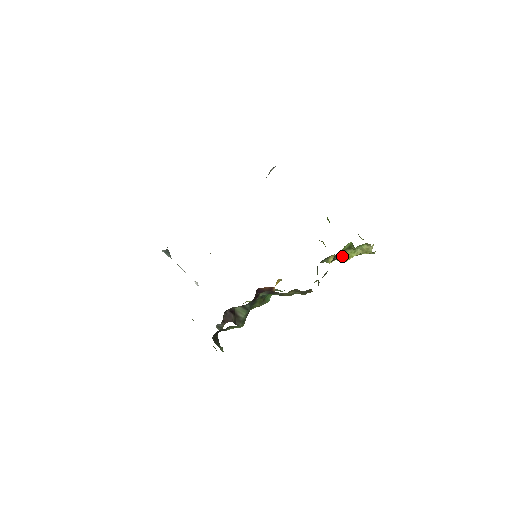
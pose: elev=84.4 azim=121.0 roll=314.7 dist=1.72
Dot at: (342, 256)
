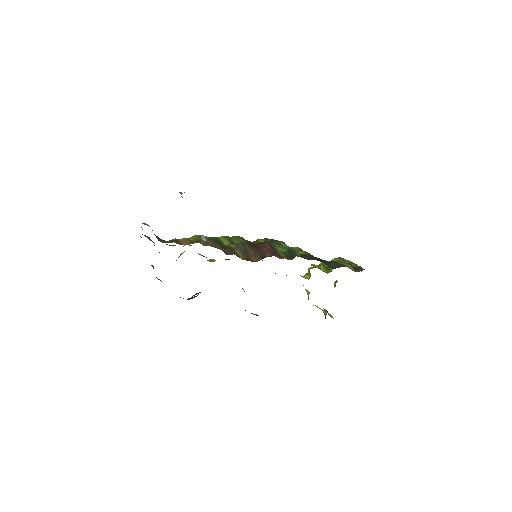
Dot at: occluded
